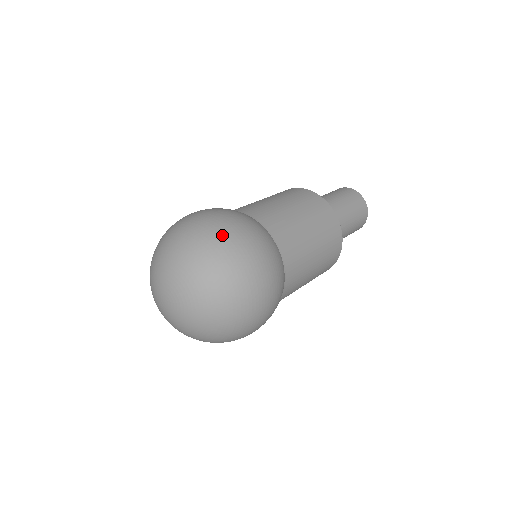
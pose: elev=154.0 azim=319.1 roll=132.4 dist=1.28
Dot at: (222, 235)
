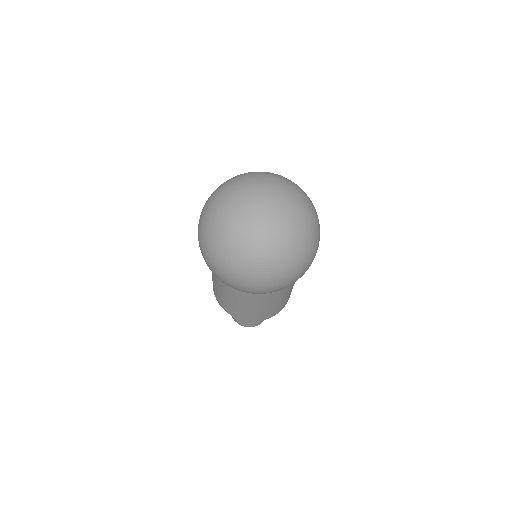
Dot at: occluded
